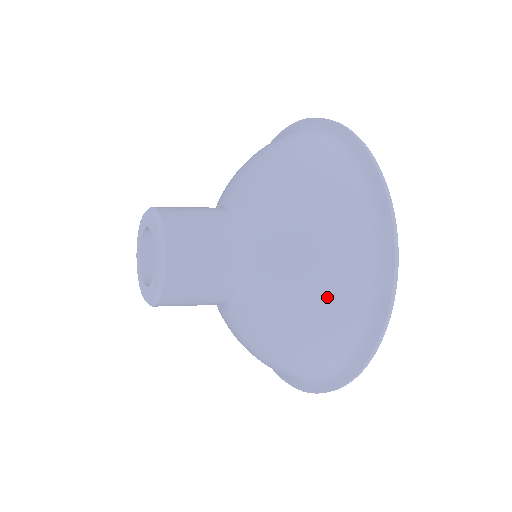
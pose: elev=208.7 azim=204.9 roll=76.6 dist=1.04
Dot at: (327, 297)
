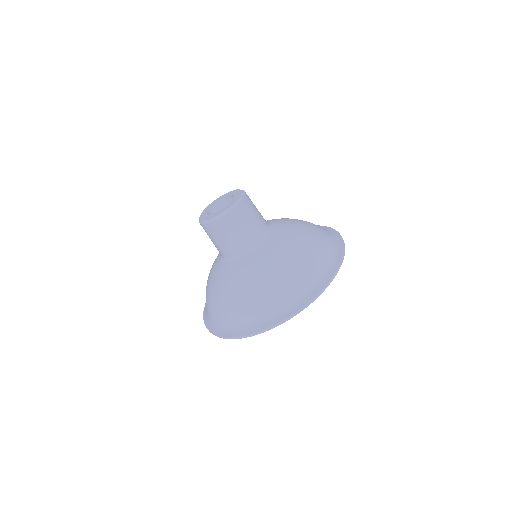
Dot at: (307, 256)
